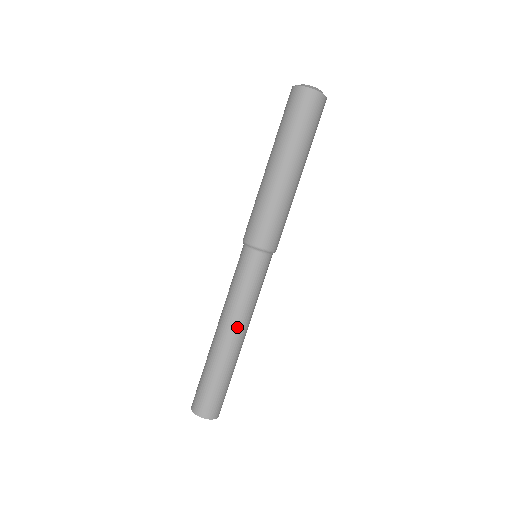
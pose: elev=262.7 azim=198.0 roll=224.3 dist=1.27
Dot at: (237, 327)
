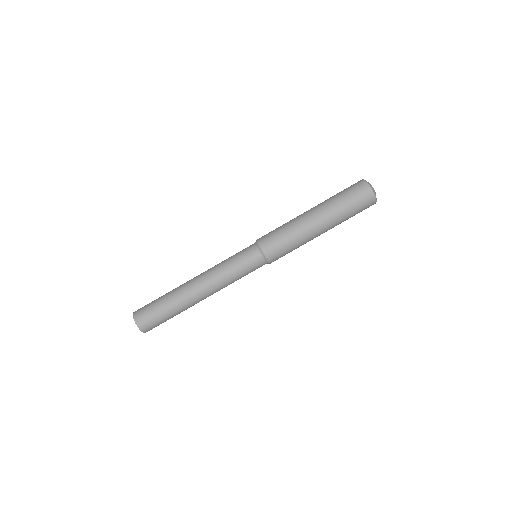
Dot at: (204, 280)
